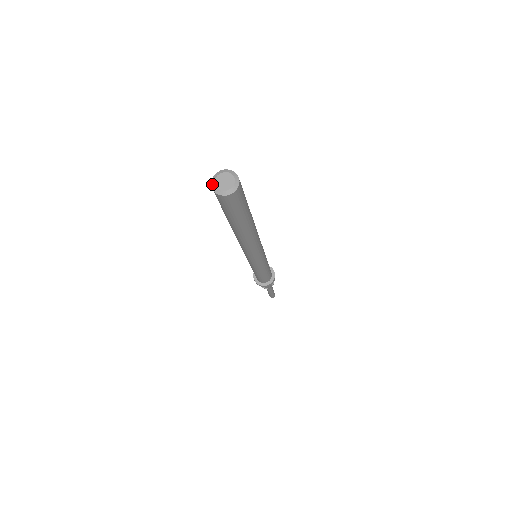
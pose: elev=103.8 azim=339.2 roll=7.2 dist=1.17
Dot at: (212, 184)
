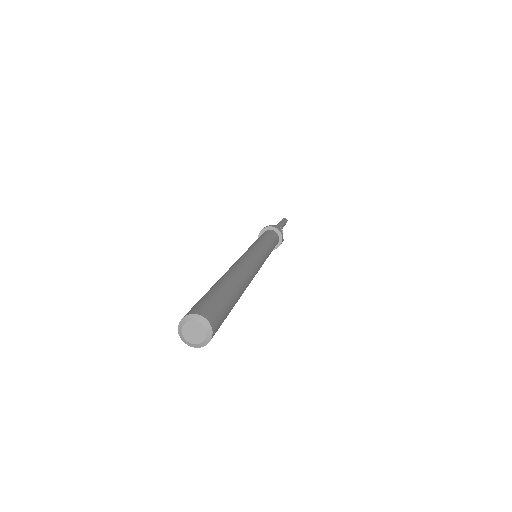
Dot at: (184, 342)
